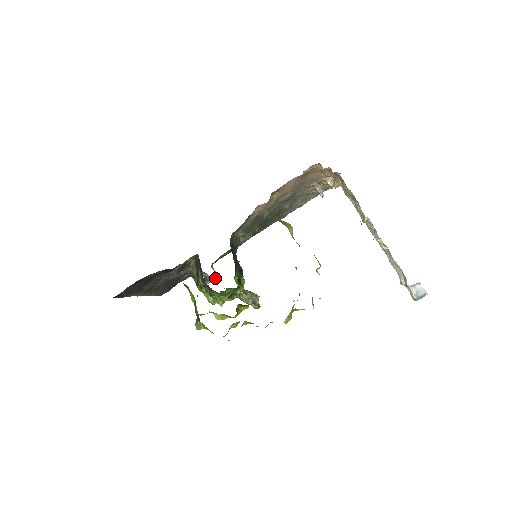
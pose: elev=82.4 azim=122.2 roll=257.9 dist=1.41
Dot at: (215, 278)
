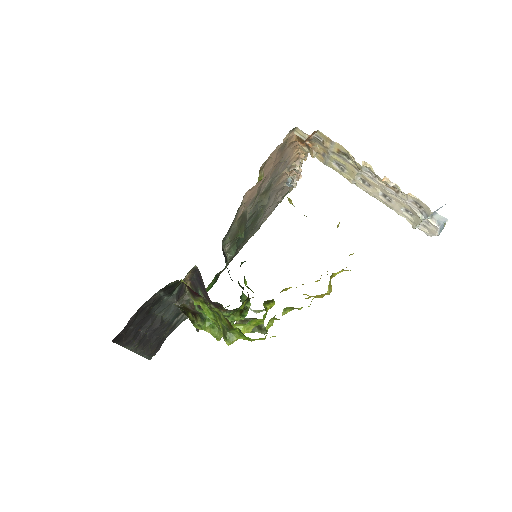
Dot at: occluded
